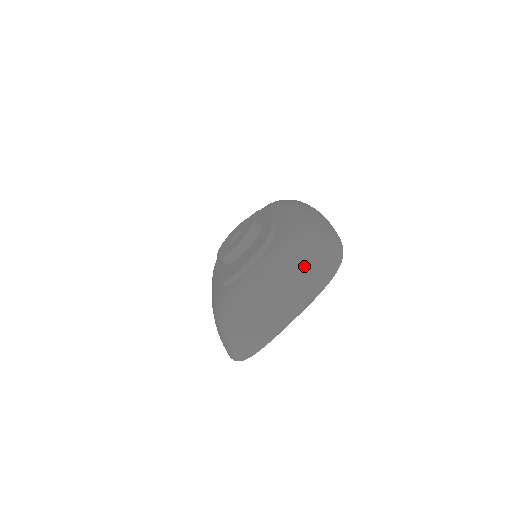
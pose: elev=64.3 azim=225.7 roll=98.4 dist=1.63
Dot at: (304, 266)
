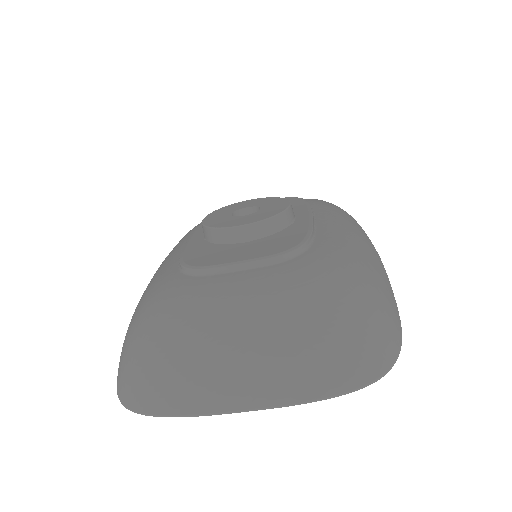
Dot at: (327, 336)
